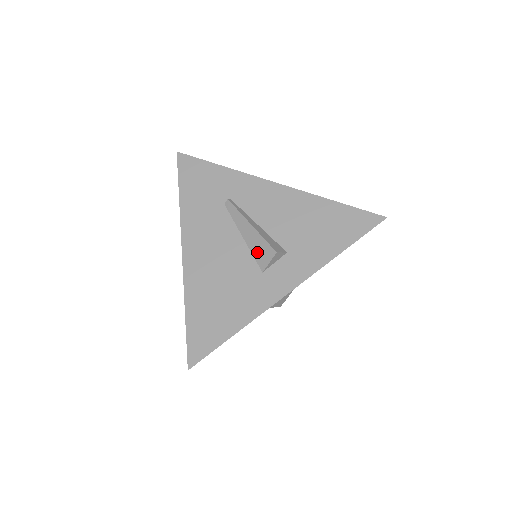
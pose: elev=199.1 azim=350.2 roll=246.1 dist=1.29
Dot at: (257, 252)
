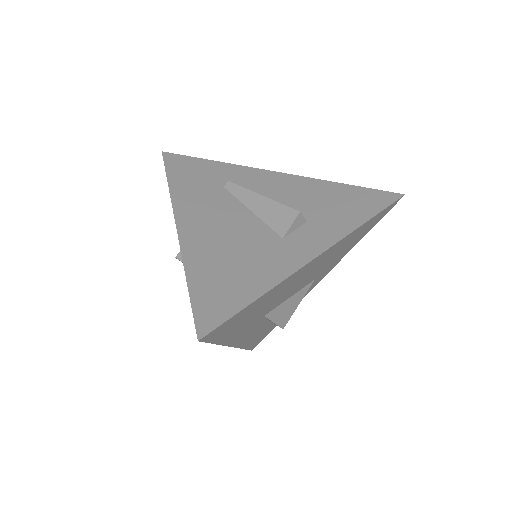
Dot at: (273, 219)
